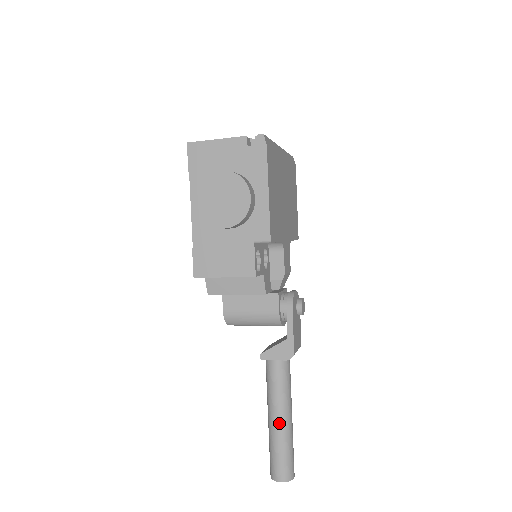
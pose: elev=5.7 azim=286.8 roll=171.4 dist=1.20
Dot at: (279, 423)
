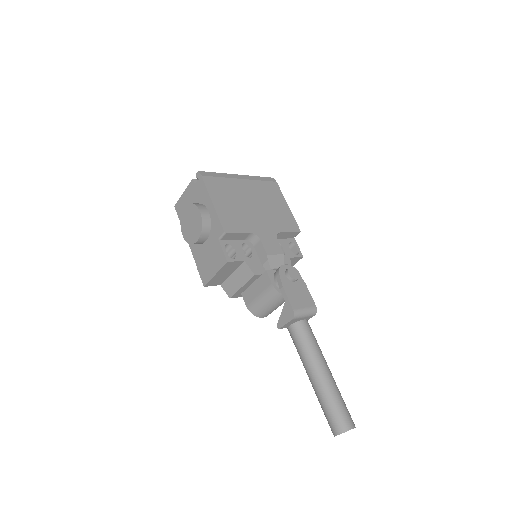
Dot at: (314, 378)
